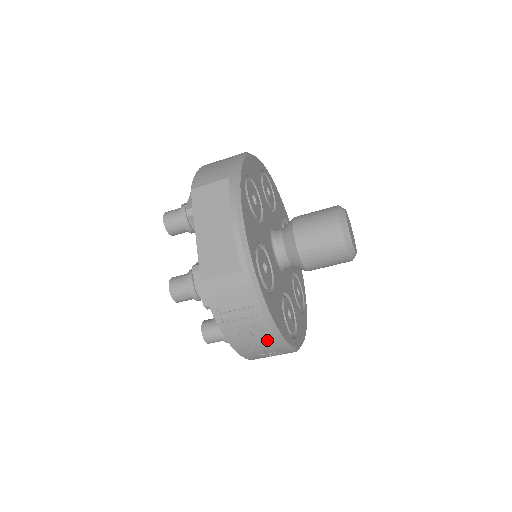
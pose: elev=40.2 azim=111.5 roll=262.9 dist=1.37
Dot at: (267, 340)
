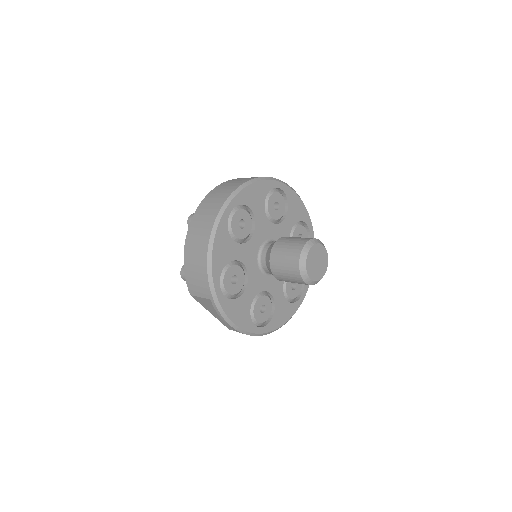
Dot at: occluded
